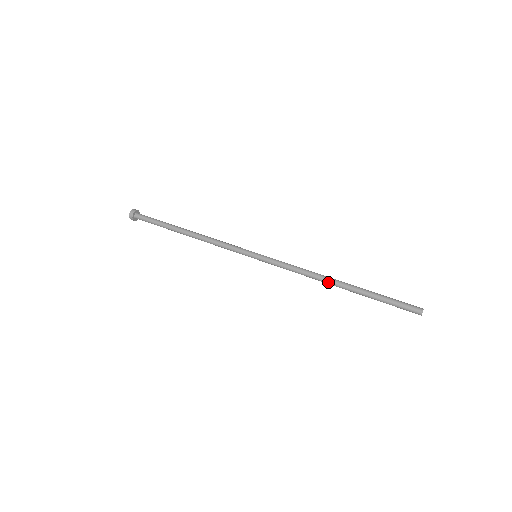
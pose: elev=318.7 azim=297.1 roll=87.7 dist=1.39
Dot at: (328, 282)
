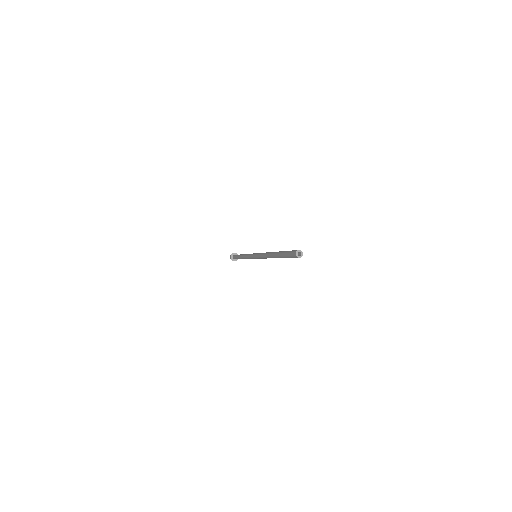
Dot at: (269, 256)
